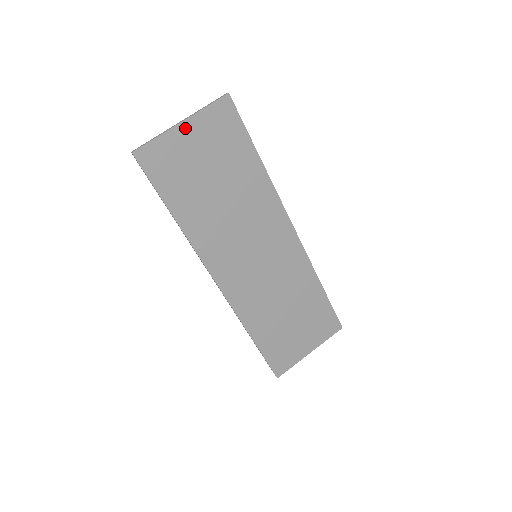
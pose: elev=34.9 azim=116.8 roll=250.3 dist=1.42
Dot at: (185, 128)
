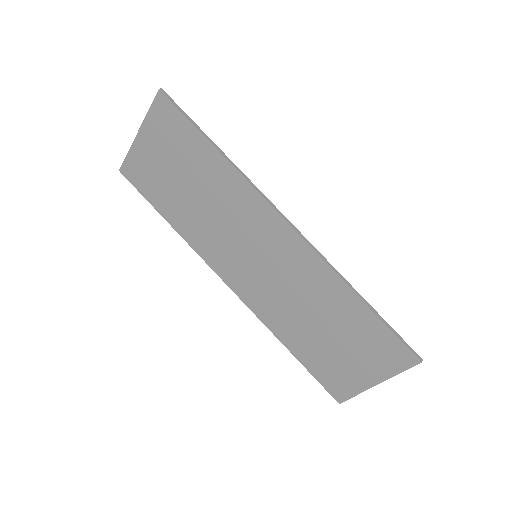
Dot at: (142, 138)
